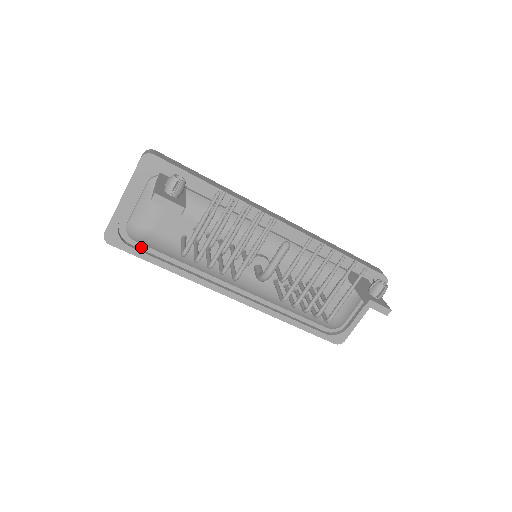
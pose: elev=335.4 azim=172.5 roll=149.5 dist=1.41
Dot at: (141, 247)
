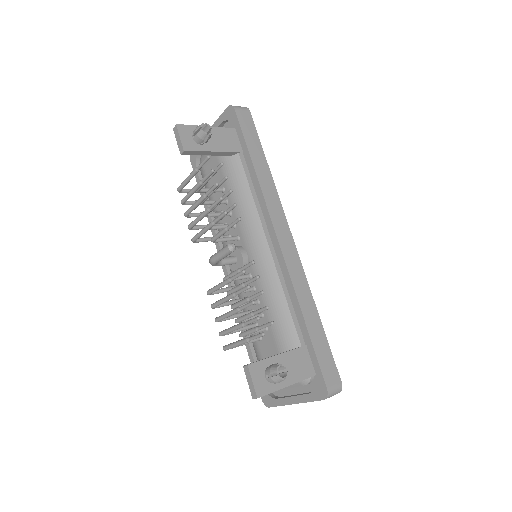
Dot at: occluded
